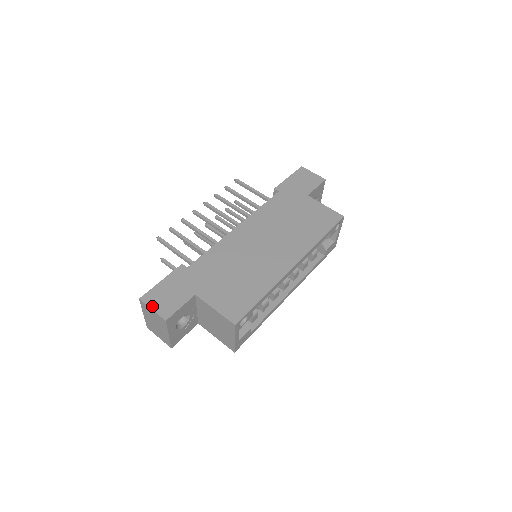
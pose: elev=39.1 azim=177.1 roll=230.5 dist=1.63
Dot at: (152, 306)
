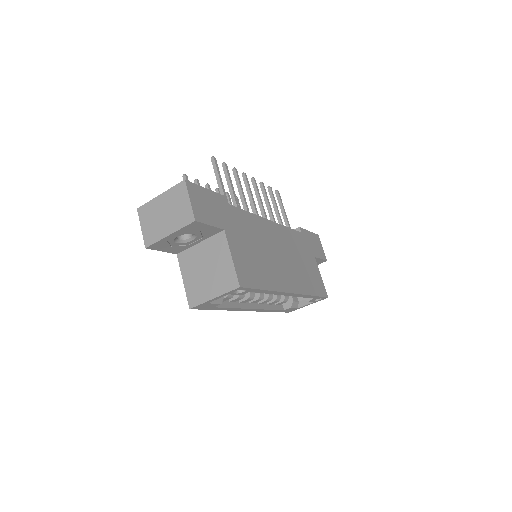
Dot at: (191, 197)
